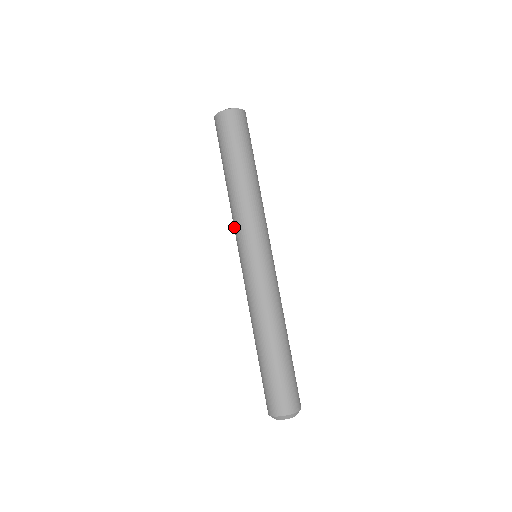
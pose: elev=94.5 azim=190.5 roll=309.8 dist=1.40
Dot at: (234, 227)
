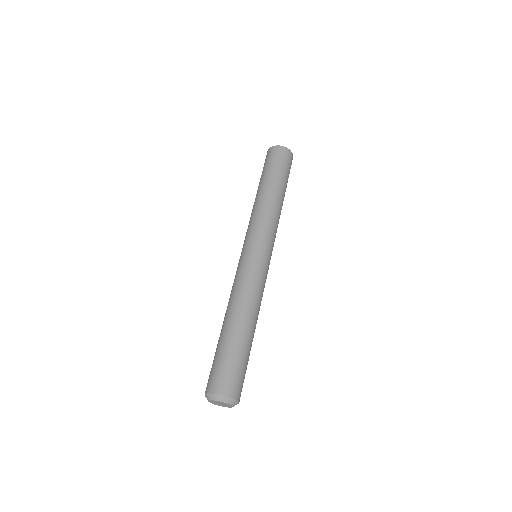
Dot at: occluded
